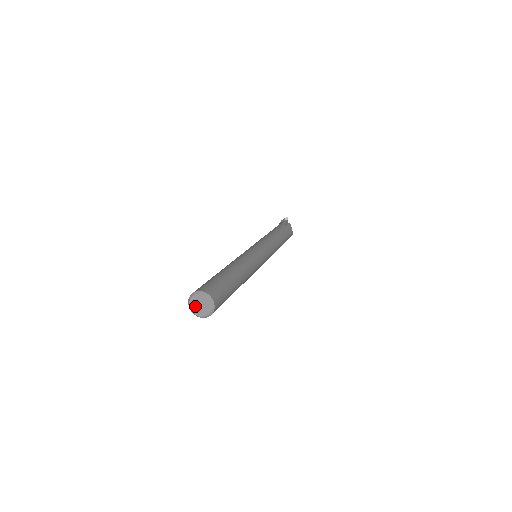
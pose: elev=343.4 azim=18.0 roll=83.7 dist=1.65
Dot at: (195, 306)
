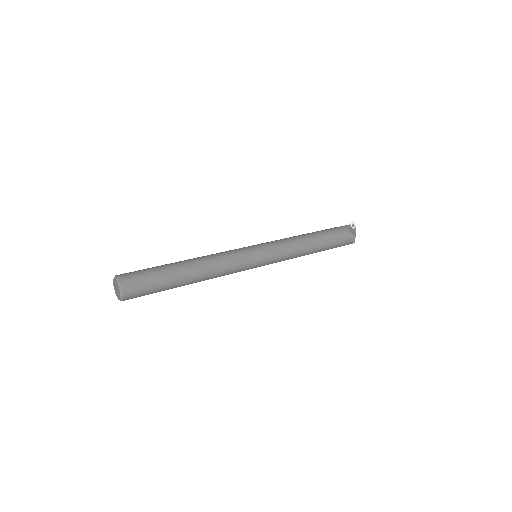
Dot at: (116, 291)
